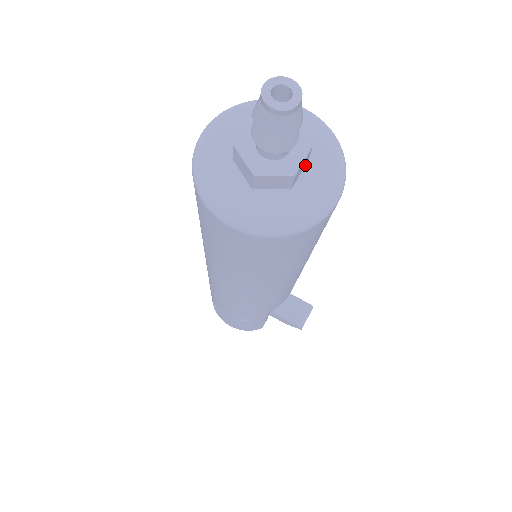
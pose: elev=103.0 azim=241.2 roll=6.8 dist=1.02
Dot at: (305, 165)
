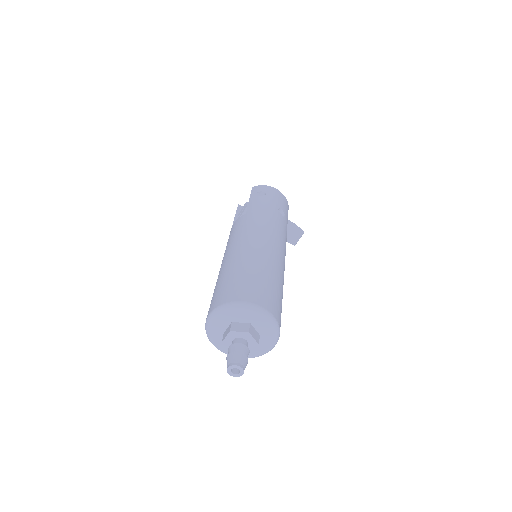
Dot at: (258, 337)
